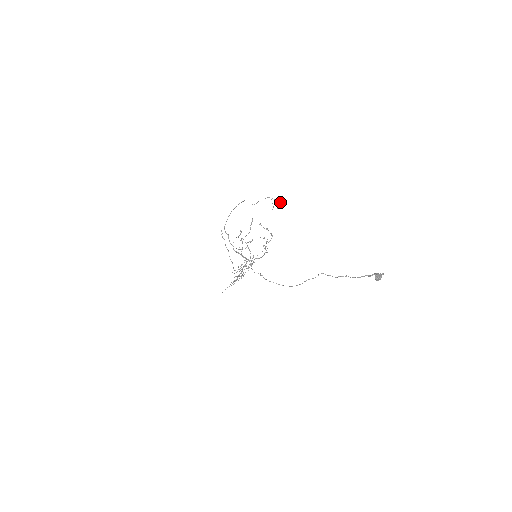
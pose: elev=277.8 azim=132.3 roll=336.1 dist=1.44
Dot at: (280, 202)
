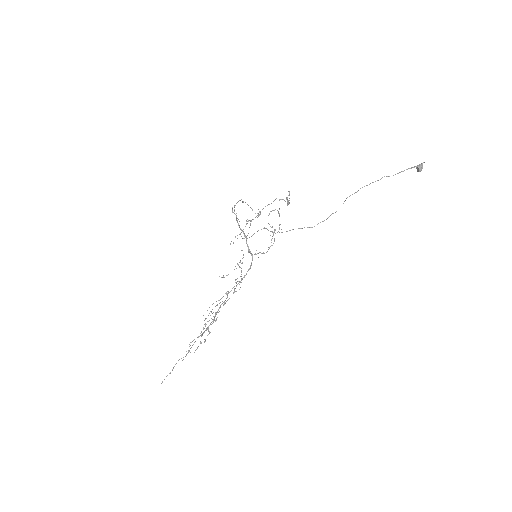
Dot at: (288, 203)
